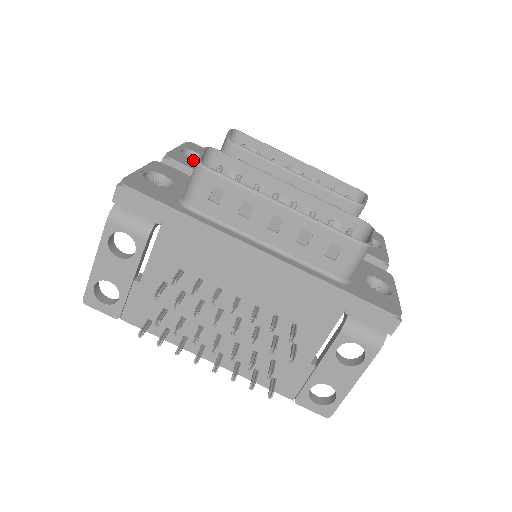
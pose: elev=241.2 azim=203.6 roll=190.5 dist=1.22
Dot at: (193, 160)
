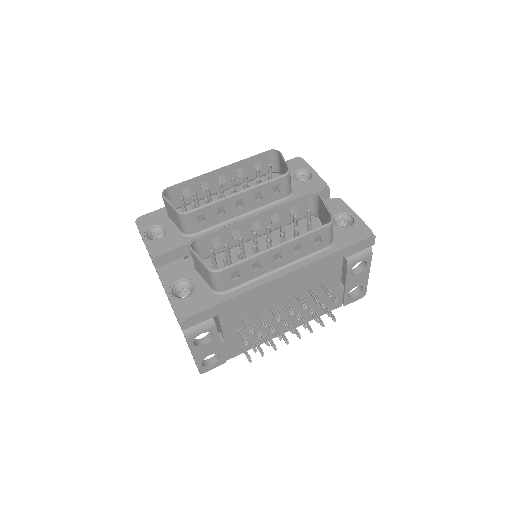
Dot at: (164, 239)
